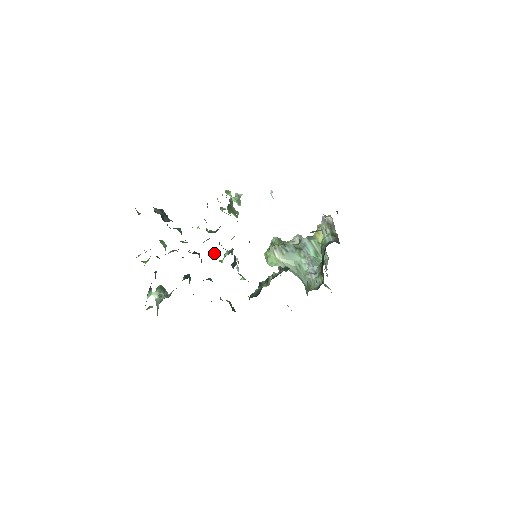
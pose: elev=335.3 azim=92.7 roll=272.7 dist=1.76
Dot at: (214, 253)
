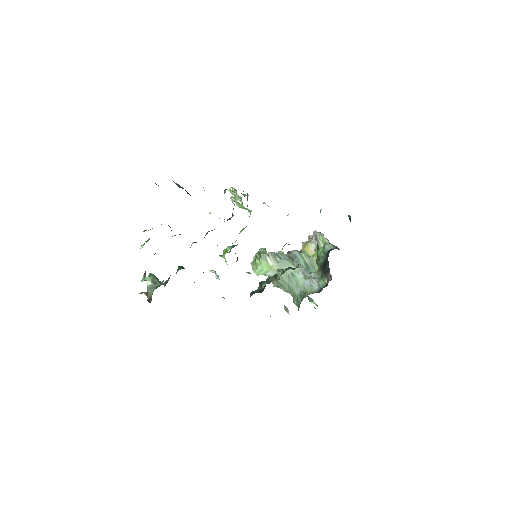
Dot at: occluded
